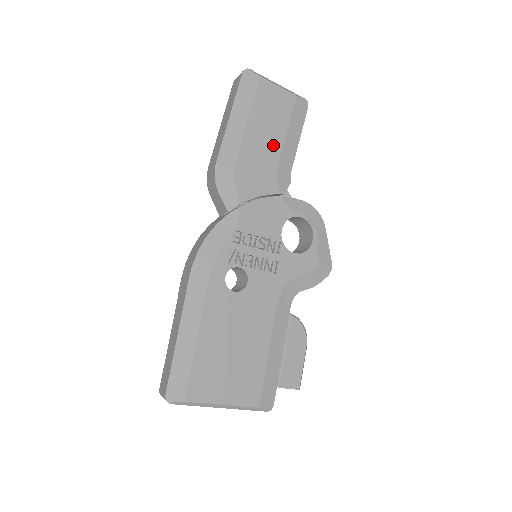
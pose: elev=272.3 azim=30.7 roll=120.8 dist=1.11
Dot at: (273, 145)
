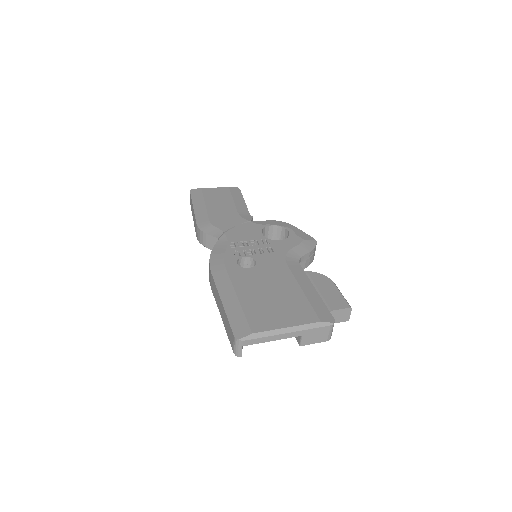
Dot at: (228, 206)
